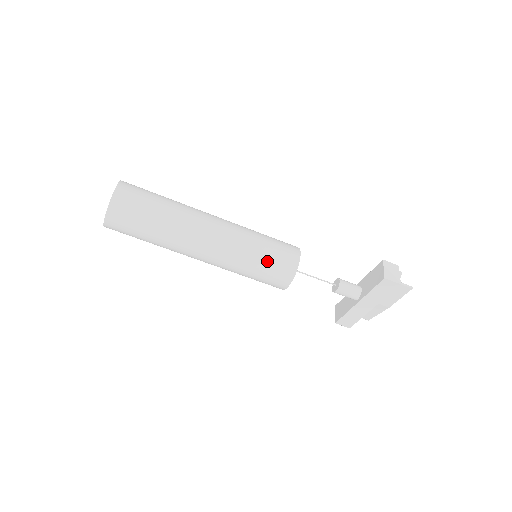
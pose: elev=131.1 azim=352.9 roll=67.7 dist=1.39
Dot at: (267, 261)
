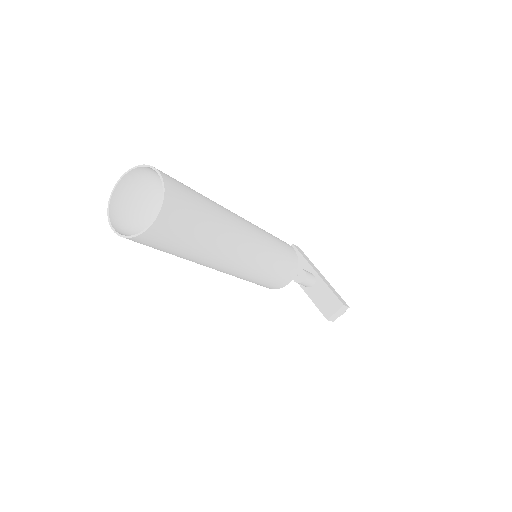
Dot at: (257, 283)
